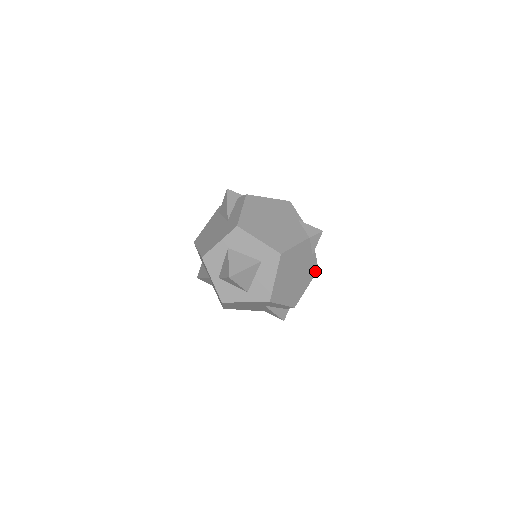
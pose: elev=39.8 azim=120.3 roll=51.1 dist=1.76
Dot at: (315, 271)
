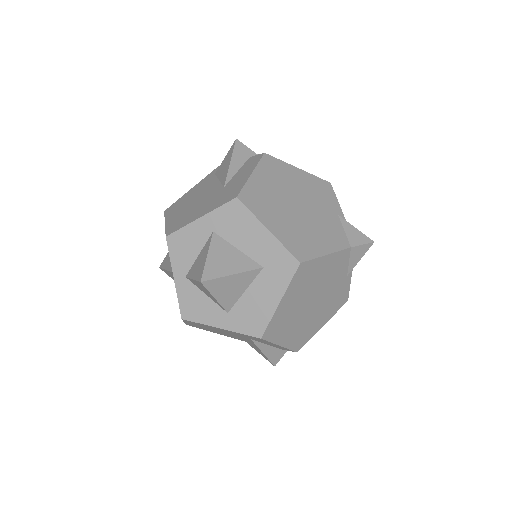
Dot at: (342, 302)
